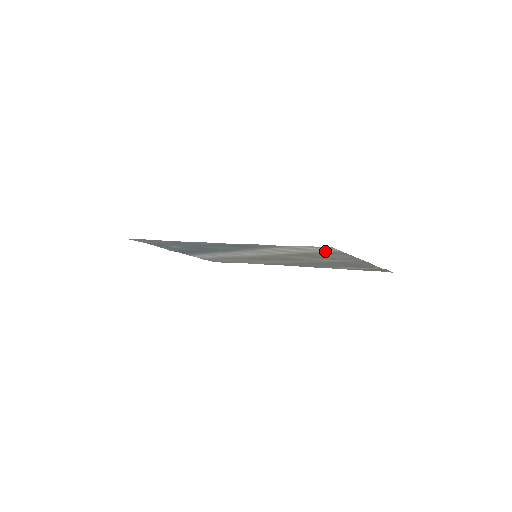
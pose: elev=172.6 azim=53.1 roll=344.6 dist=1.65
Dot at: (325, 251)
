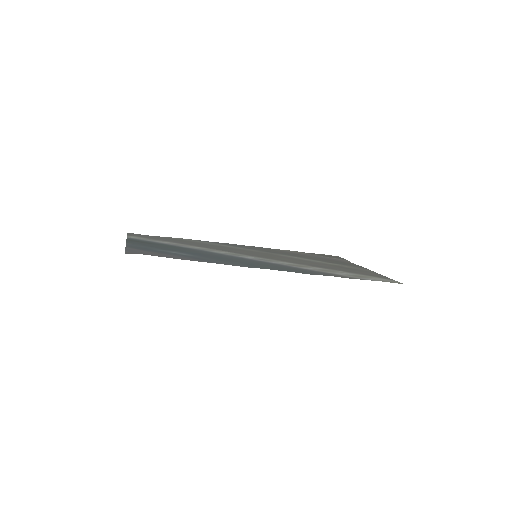
Dot at: (376, 277)
